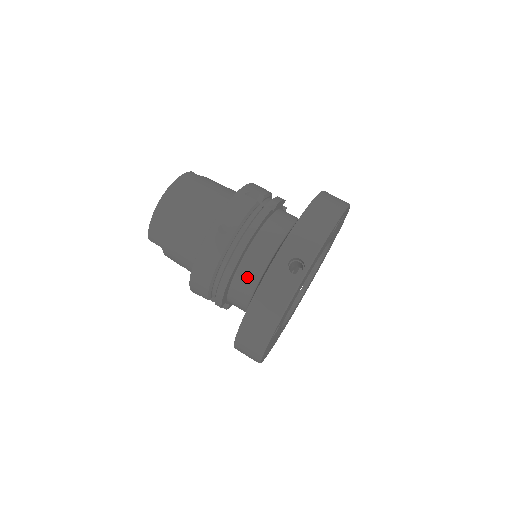
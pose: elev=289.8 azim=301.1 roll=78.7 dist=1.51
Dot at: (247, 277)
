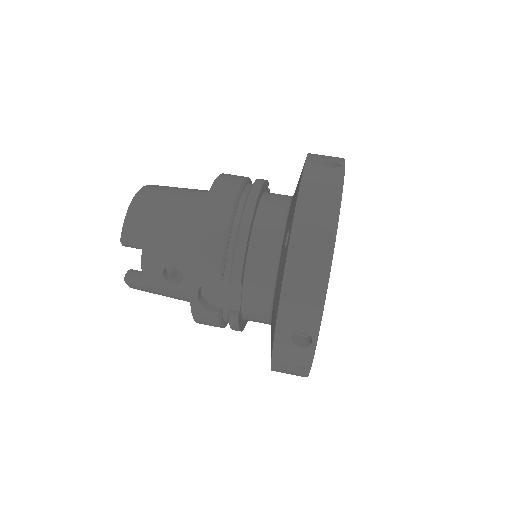
Dot at: (270, 223)
